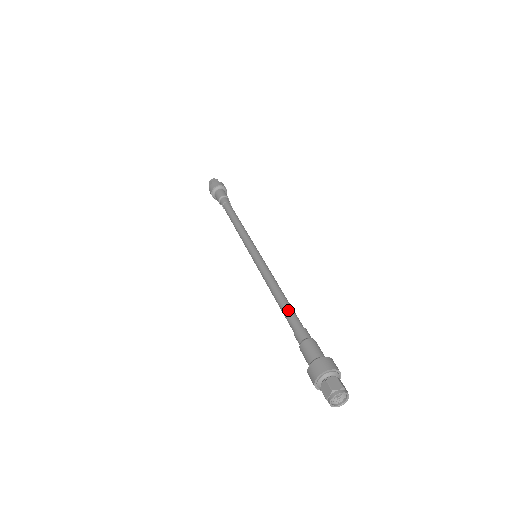
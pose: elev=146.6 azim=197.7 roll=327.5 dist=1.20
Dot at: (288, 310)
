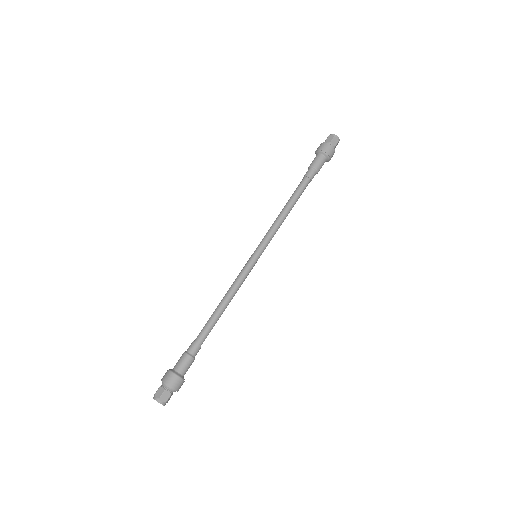
Dot at: (207, 323)
